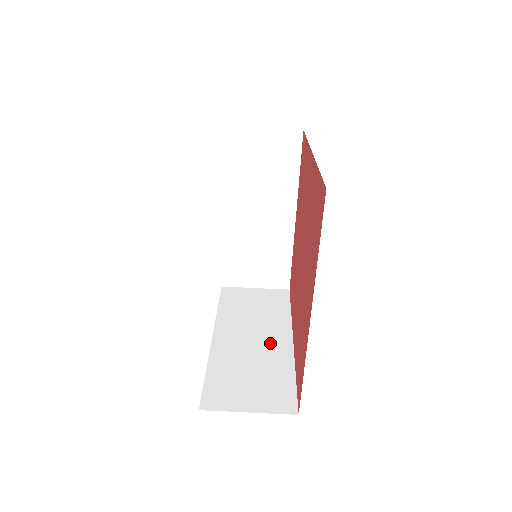
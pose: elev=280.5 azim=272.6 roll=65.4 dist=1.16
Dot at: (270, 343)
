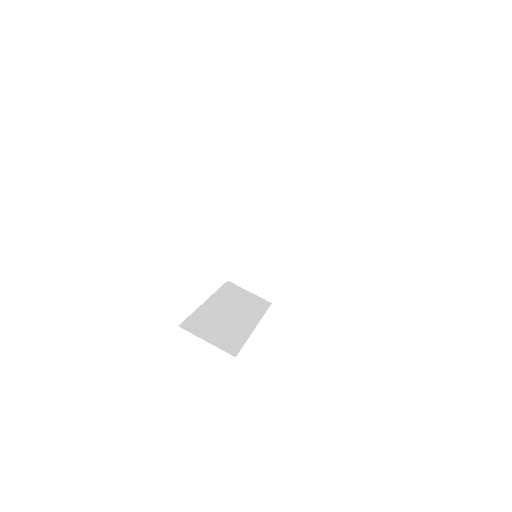
Dot at: (241, 320)
